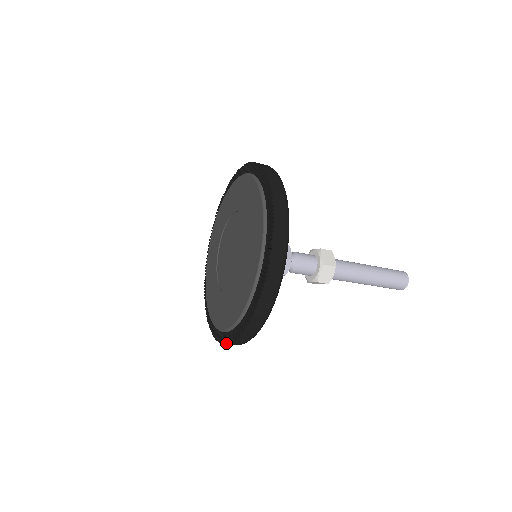
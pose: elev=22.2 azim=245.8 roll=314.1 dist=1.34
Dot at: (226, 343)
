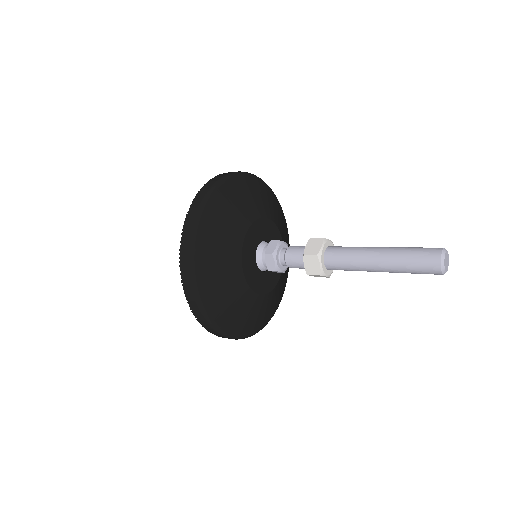
Dot at: occluded
